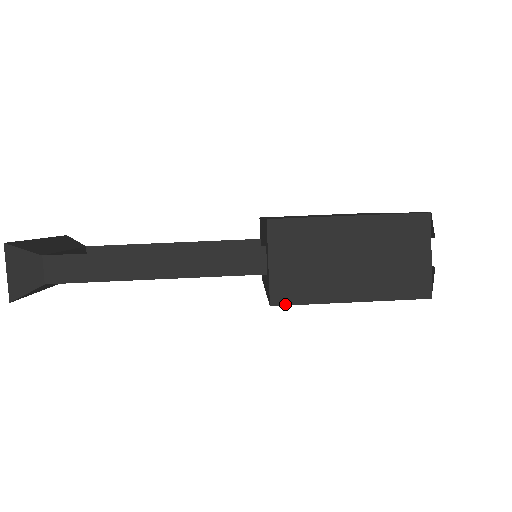
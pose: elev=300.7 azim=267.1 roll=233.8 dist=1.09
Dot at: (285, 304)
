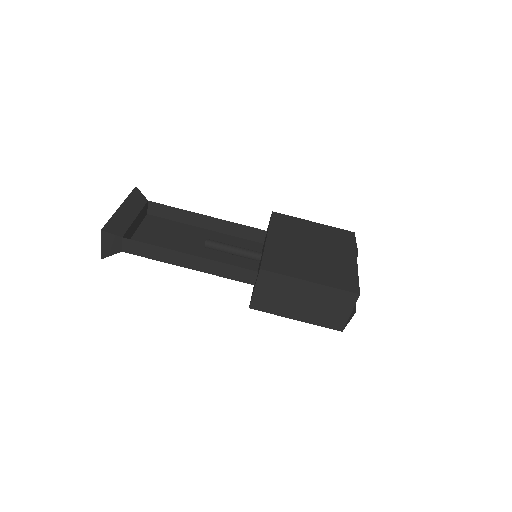
Dot at: (258, 310)
